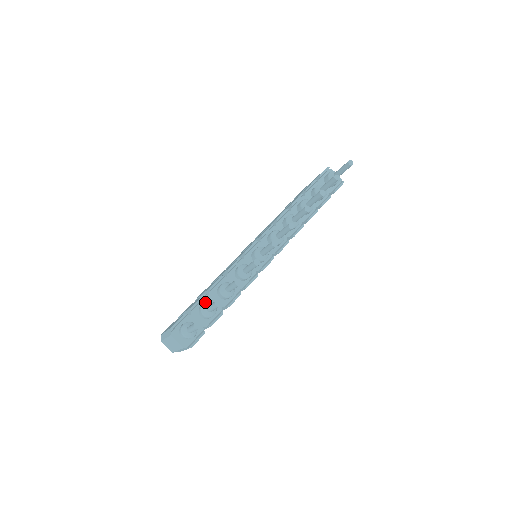
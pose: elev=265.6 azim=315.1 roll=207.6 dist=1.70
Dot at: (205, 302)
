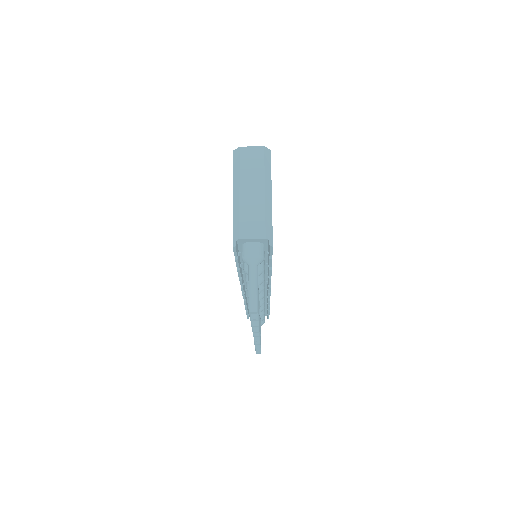
Dot at: occluded
